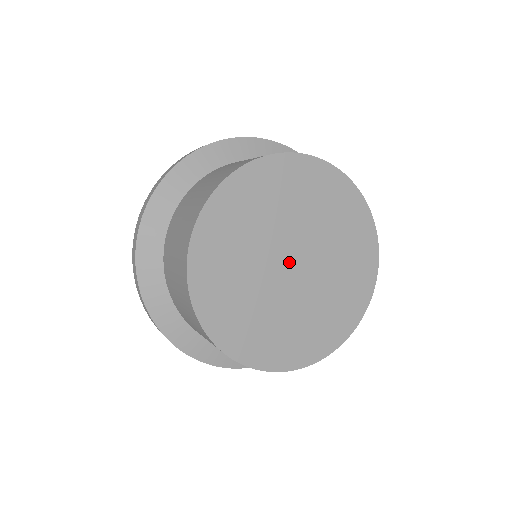
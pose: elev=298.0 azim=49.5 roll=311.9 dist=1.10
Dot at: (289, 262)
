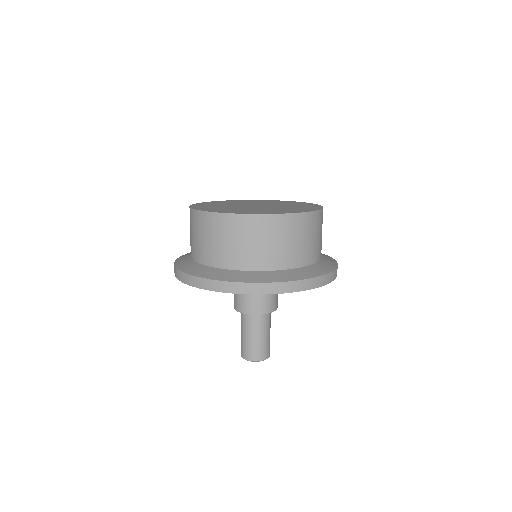
Dot at: occluded
